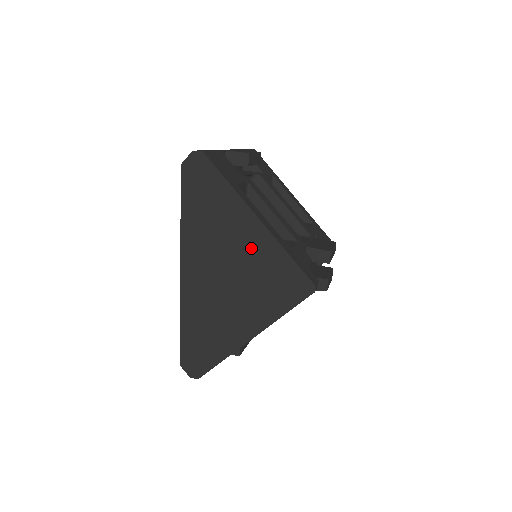
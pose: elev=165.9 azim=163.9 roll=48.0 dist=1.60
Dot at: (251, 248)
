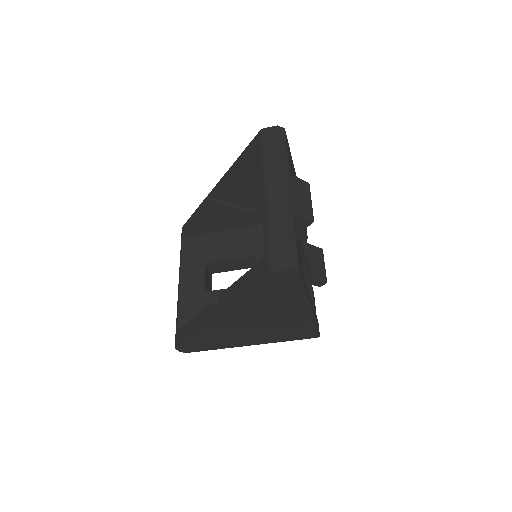
Dot at: (290, 318)
